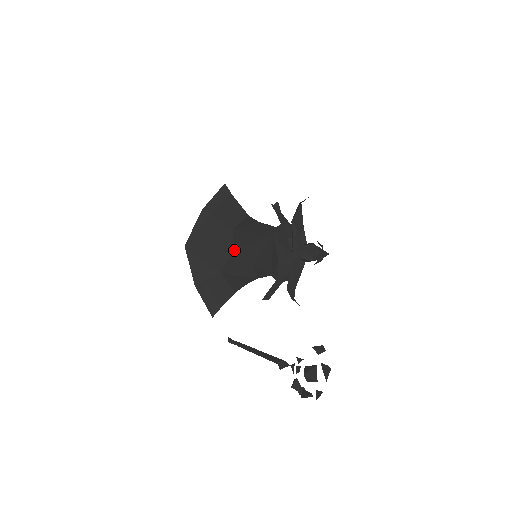
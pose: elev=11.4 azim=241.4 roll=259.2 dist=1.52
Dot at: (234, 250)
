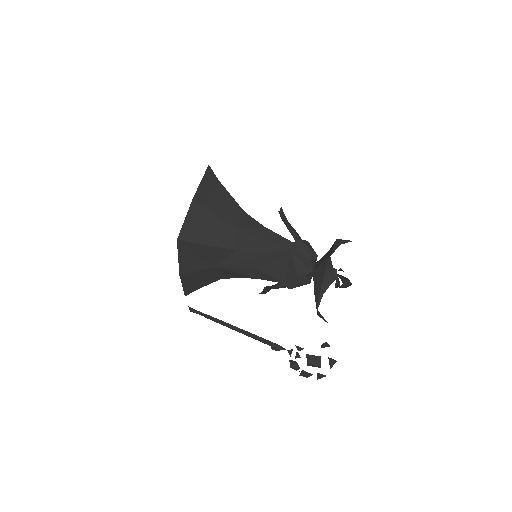
Dot at: (237, 251)
